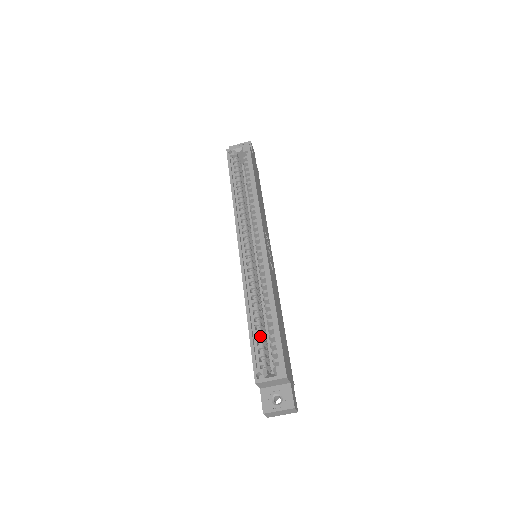
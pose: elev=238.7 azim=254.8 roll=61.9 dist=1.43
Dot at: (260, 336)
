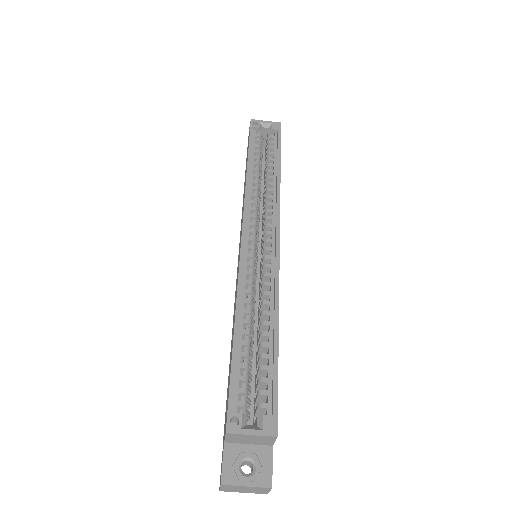
Dot at: (246, 362)
